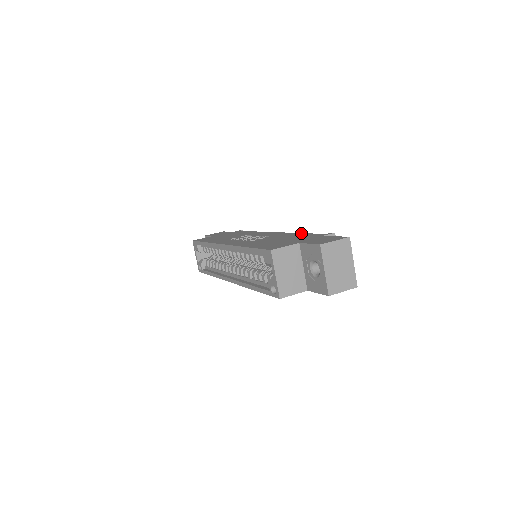
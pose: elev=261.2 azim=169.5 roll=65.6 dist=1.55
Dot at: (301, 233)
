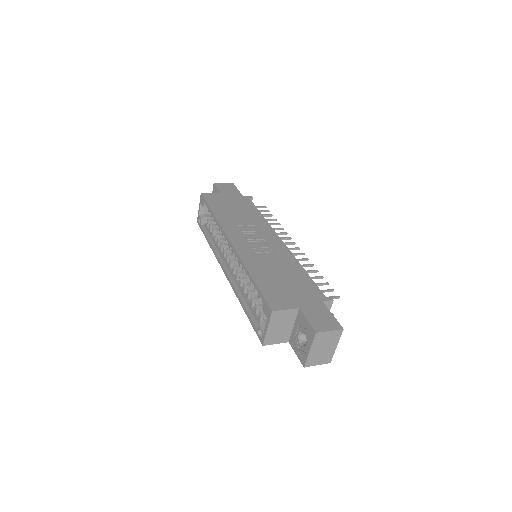
Dot at: (305, 271)
